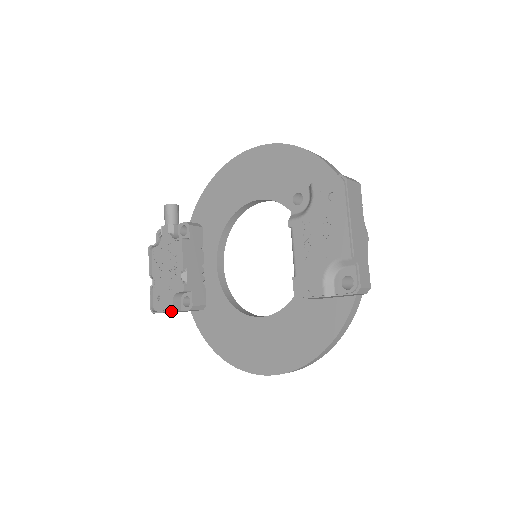
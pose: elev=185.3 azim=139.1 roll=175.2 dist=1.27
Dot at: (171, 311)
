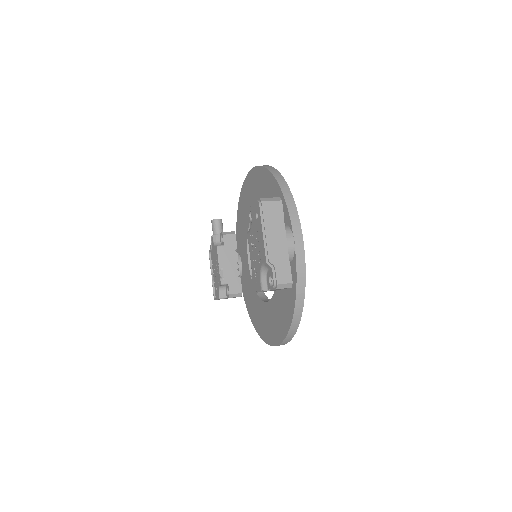
Dot at: occluded
